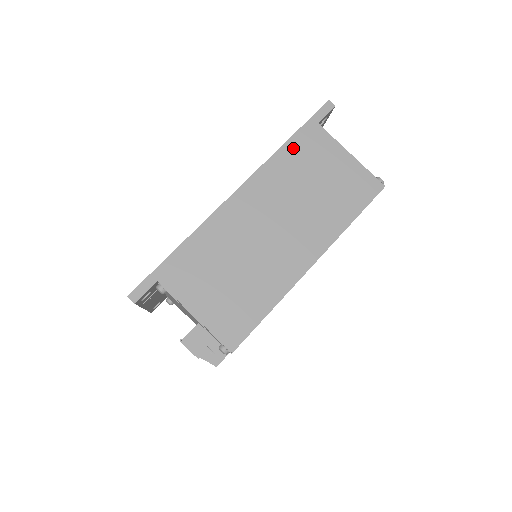
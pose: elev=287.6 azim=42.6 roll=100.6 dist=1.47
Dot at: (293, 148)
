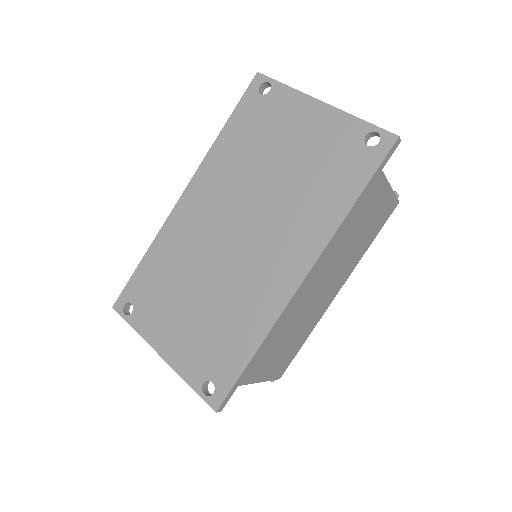
Dot at: (356, 209)
